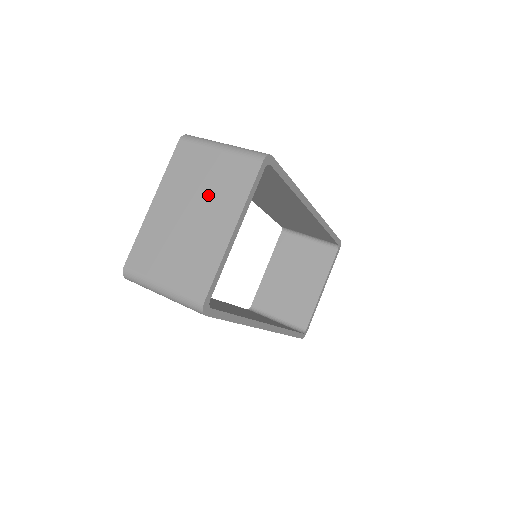
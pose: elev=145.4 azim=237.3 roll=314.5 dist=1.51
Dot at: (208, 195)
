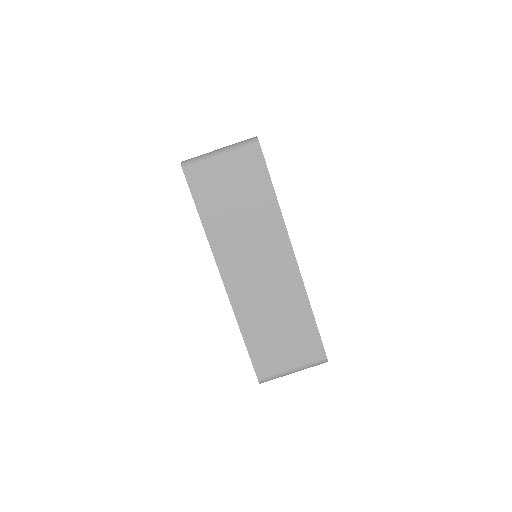
Dot at: occluded
